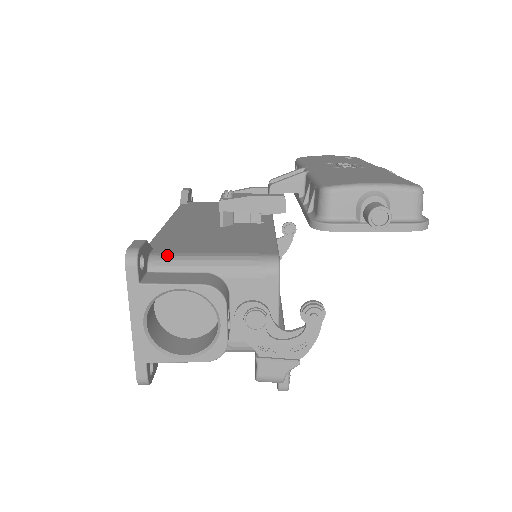
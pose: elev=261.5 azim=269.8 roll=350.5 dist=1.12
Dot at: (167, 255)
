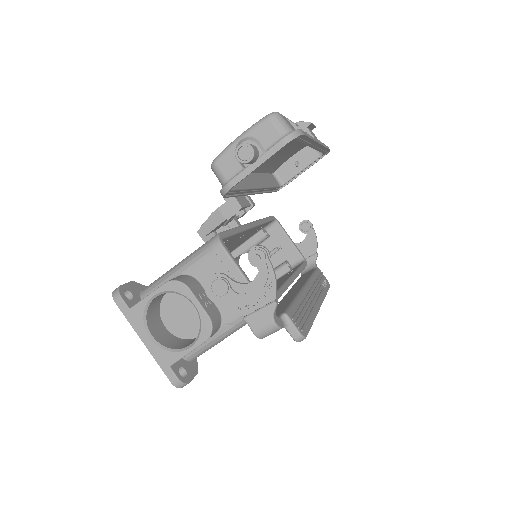
Dot at: (152, 283)
